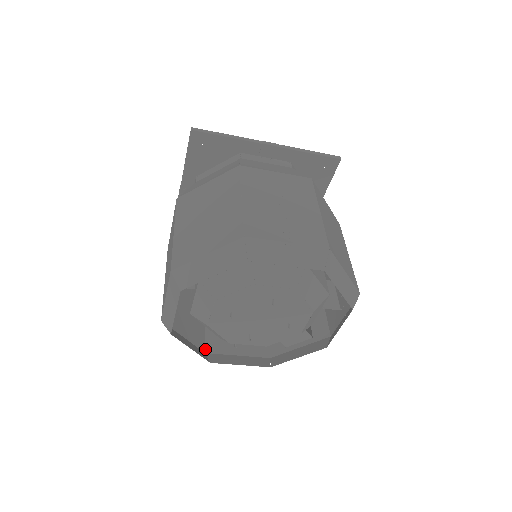
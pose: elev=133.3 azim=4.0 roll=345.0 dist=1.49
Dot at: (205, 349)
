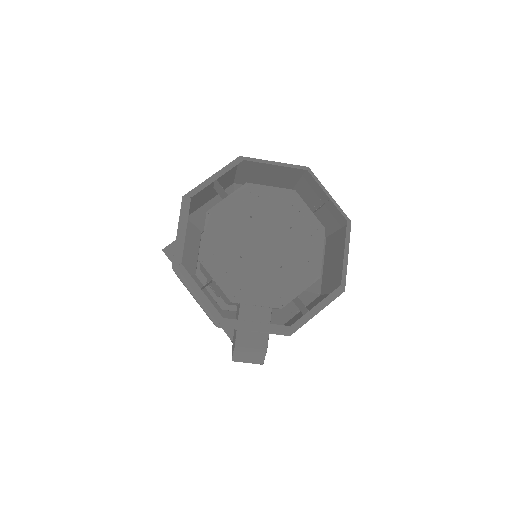
Dot at: occluded
